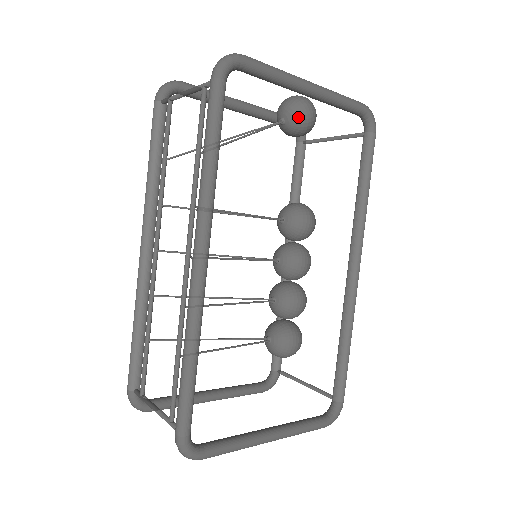
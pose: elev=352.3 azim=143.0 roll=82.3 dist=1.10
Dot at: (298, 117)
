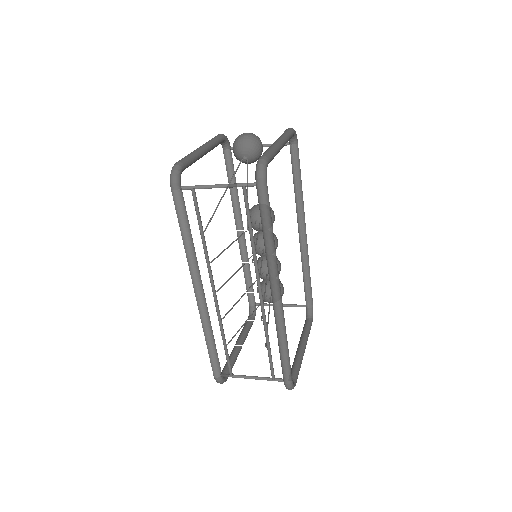
Dot at: (257, 154)
